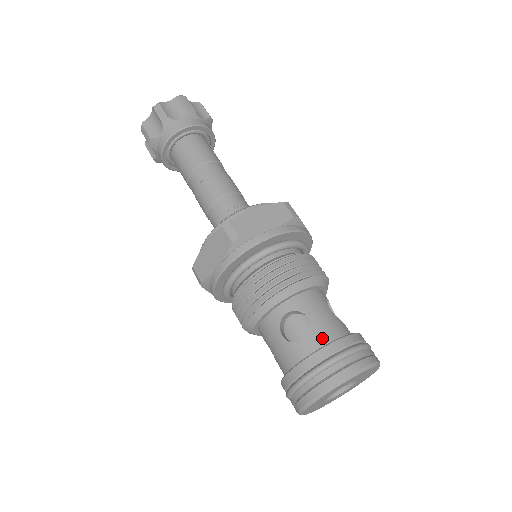
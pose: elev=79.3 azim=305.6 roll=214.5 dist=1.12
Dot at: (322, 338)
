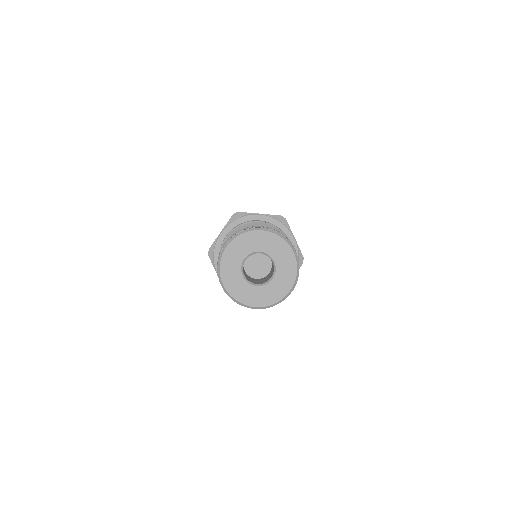
Dot at: occluded
